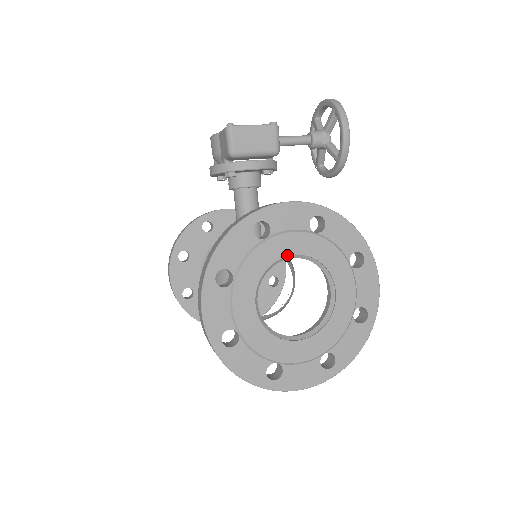
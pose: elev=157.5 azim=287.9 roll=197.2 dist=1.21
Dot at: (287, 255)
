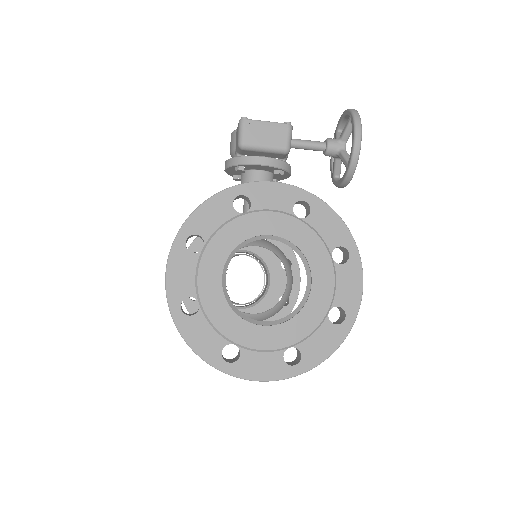
Dot at: (264, 234)
